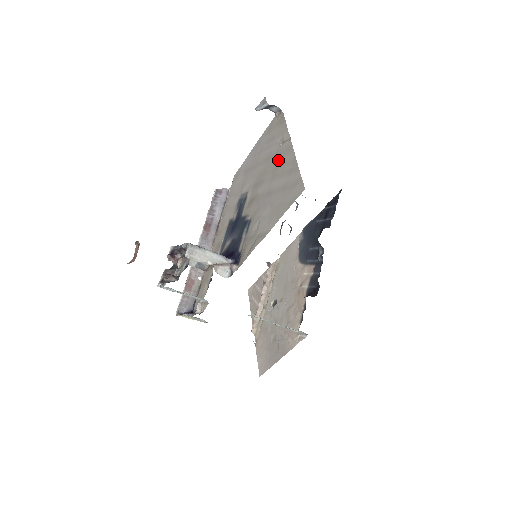
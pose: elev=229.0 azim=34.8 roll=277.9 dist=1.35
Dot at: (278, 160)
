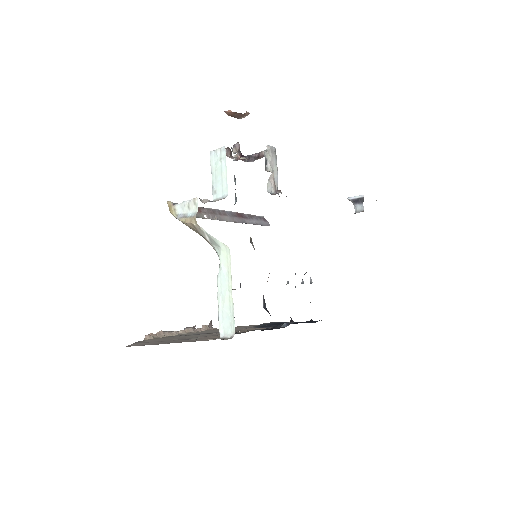
Dot at: occluded
